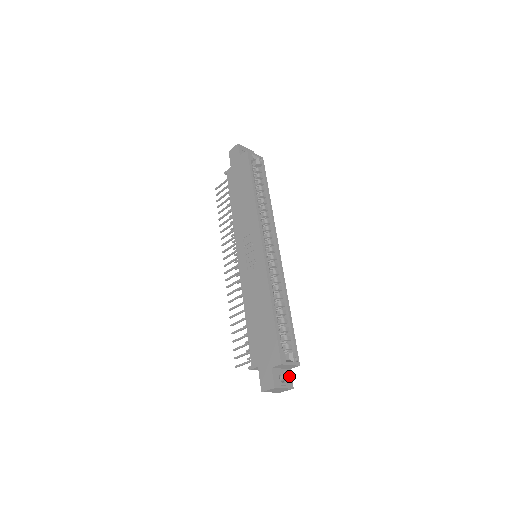
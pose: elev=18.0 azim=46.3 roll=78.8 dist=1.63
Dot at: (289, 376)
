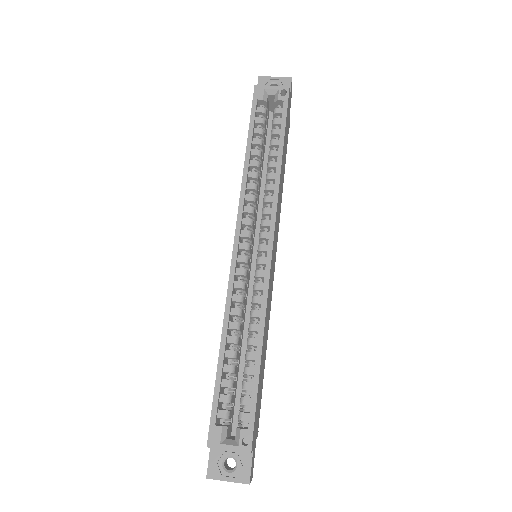
Dot at: (246, 462)
